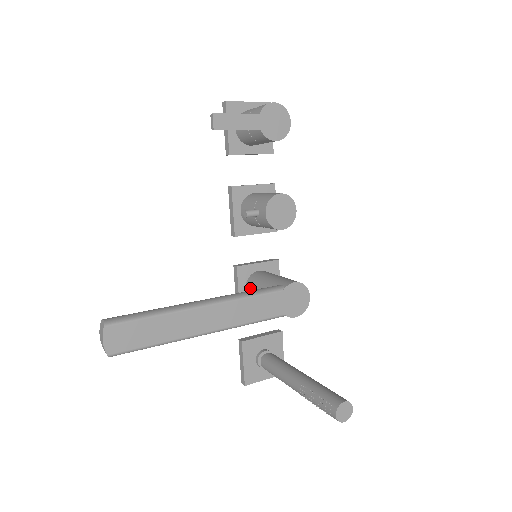
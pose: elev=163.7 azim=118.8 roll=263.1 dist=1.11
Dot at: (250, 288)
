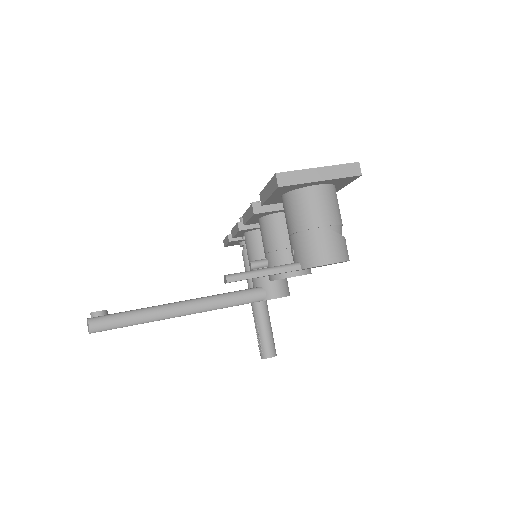
Dot at: (246, 243)
